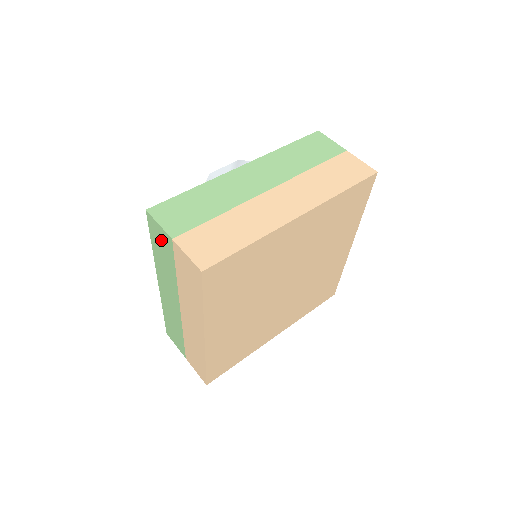
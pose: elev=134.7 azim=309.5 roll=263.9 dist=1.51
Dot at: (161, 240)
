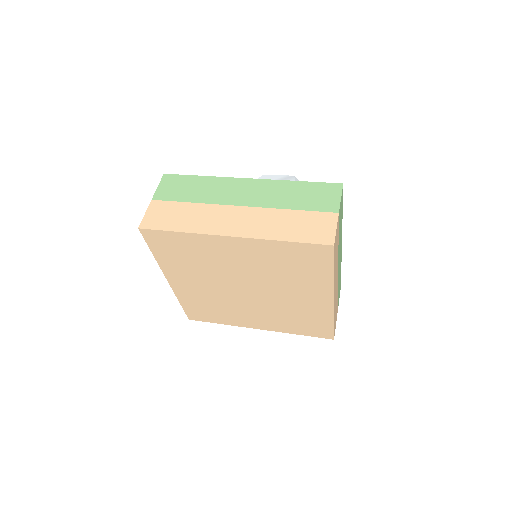
Dot at: occluded
